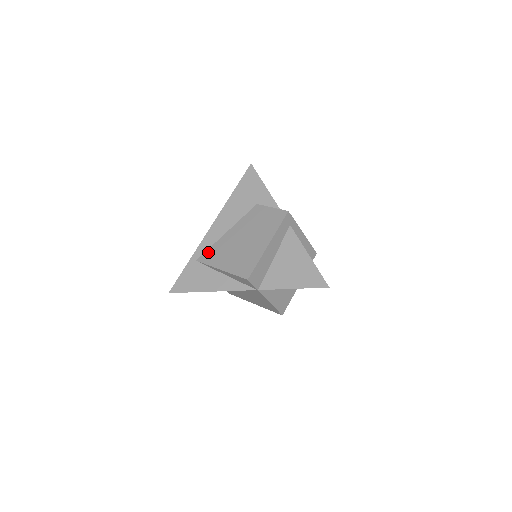
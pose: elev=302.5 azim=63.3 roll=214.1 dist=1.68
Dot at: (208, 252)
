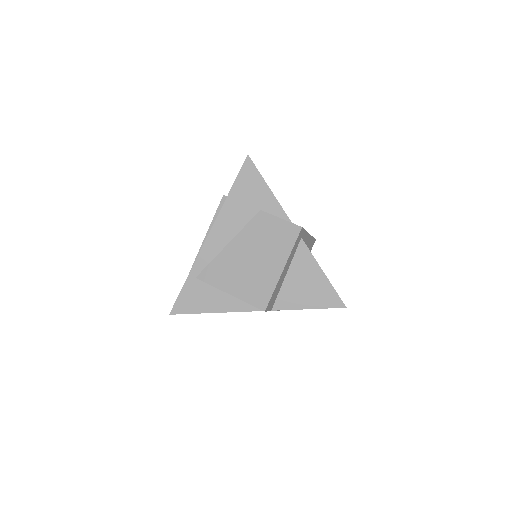
Dot at: (209, 269)
